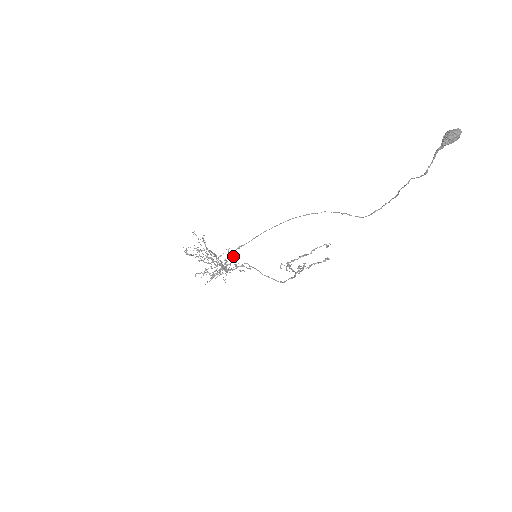
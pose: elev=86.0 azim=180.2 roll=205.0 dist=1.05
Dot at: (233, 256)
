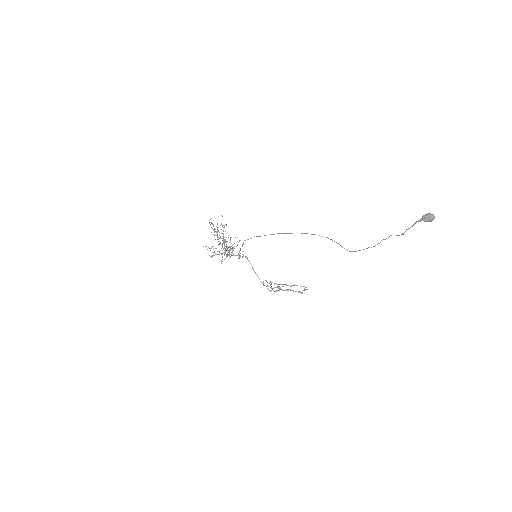
Dot at: (243, 242)
